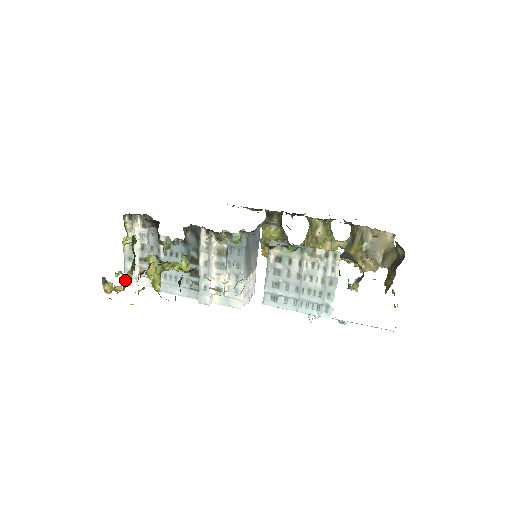
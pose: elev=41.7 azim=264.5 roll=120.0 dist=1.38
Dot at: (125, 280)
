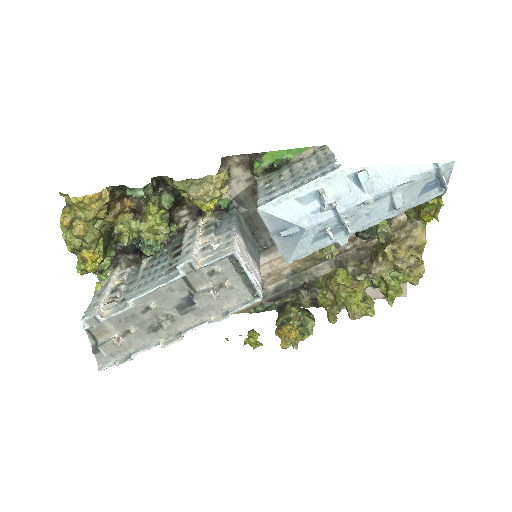
Dot at: (84, 316)
